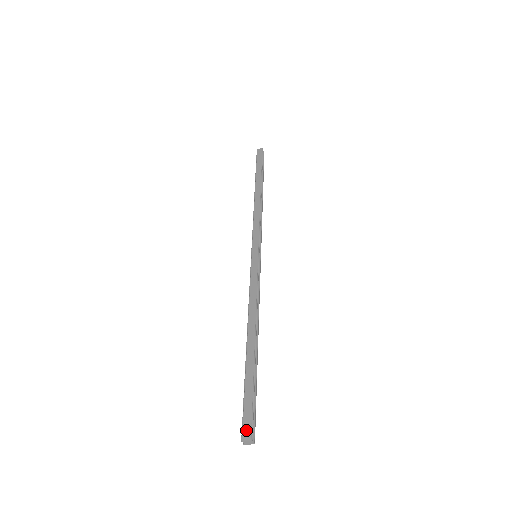
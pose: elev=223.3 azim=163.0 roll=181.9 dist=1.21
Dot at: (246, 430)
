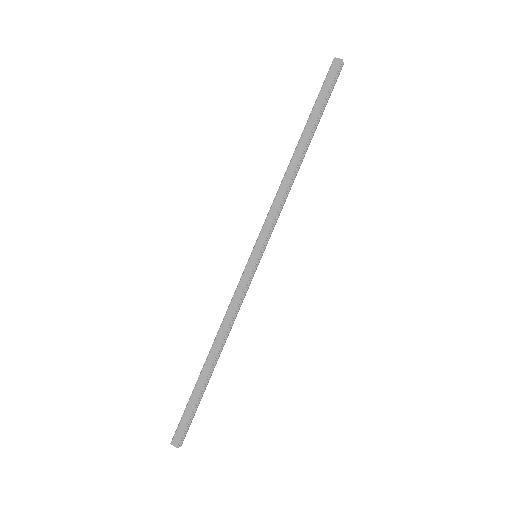
Dot at: (176, 438)
